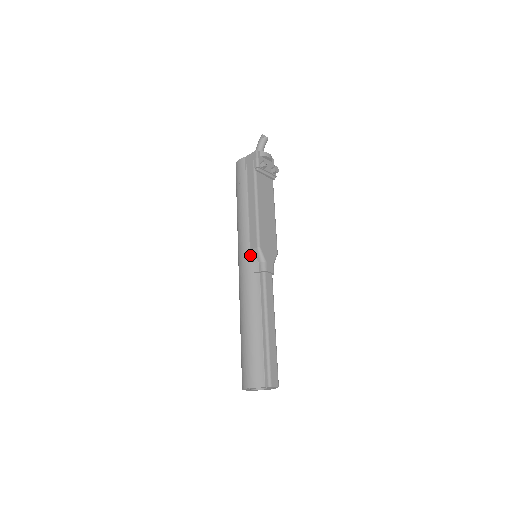
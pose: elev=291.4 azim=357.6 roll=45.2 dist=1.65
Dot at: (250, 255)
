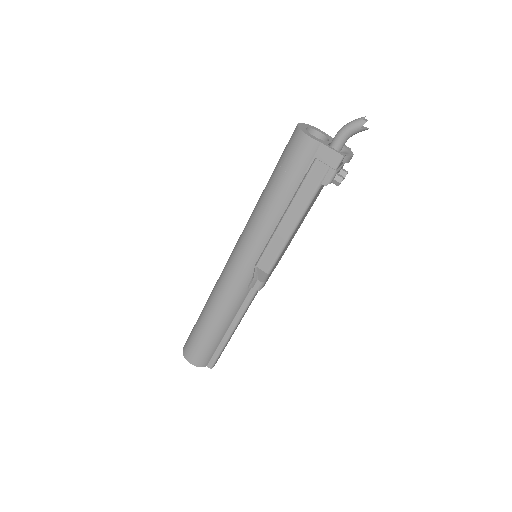
Dot at: (253, 269)
